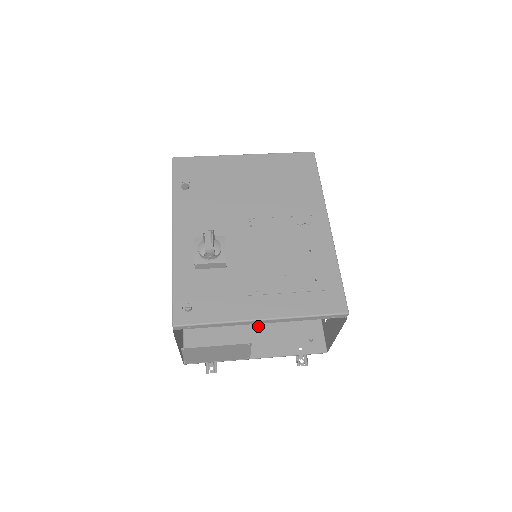
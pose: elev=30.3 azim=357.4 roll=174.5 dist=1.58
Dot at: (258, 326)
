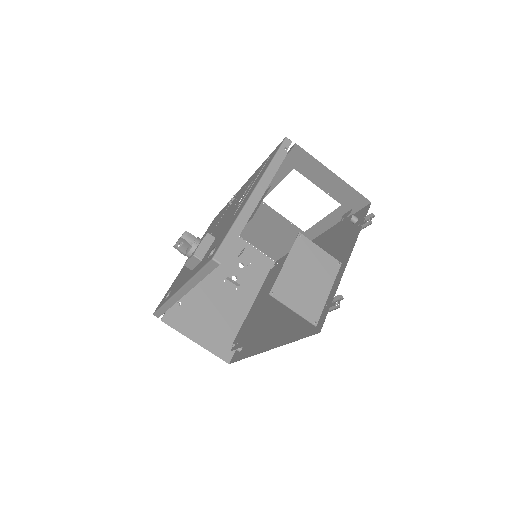
Dot at: occluded
